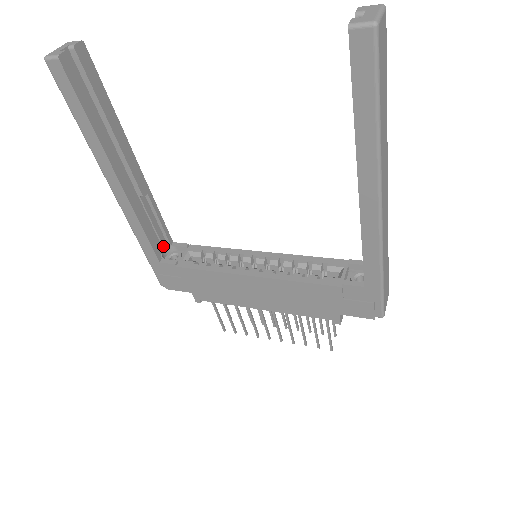
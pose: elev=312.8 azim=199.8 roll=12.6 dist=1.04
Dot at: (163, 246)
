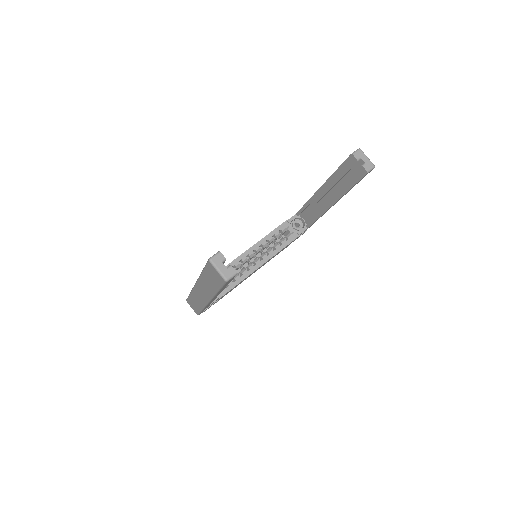
Dot at: occluded
